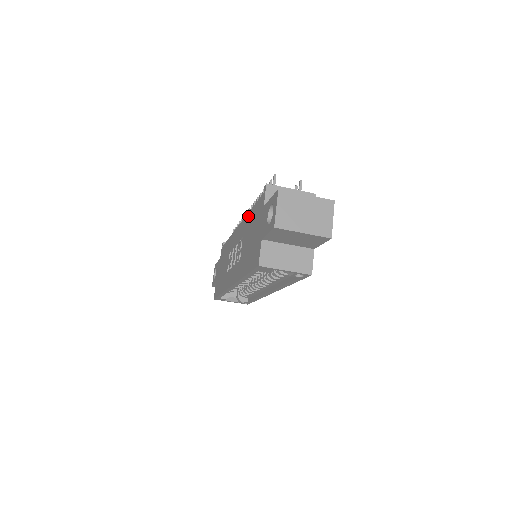
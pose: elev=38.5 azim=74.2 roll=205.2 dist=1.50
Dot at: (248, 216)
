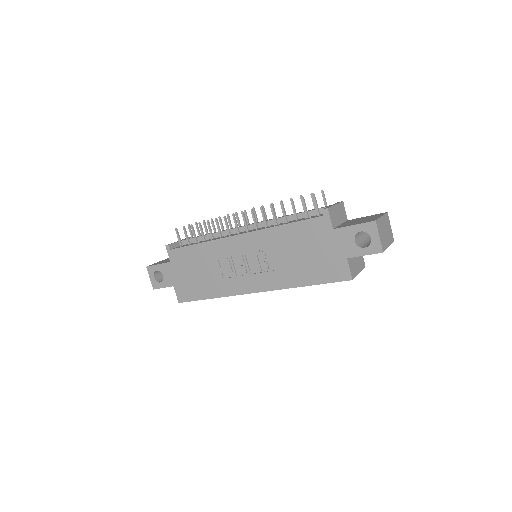
Dot at: (276, 231)
